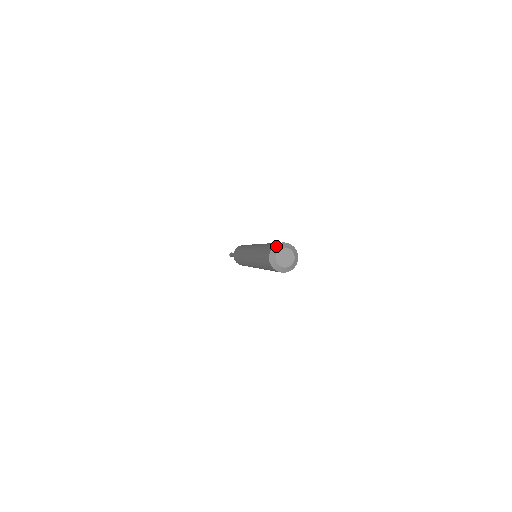
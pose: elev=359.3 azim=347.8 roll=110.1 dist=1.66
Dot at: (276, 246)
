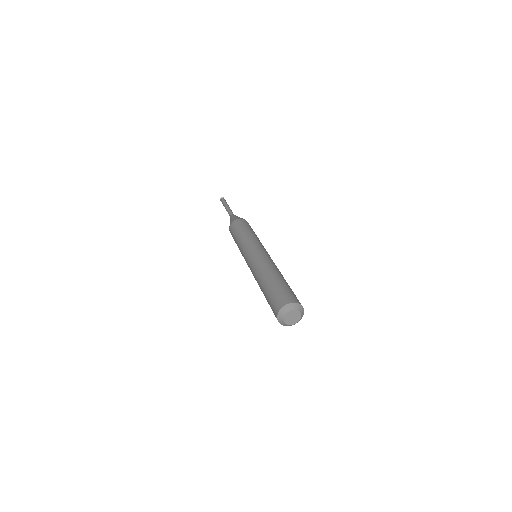
Dot at: (283, 309)
